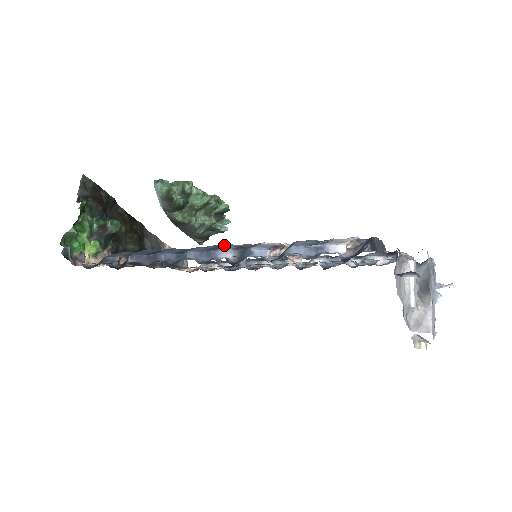
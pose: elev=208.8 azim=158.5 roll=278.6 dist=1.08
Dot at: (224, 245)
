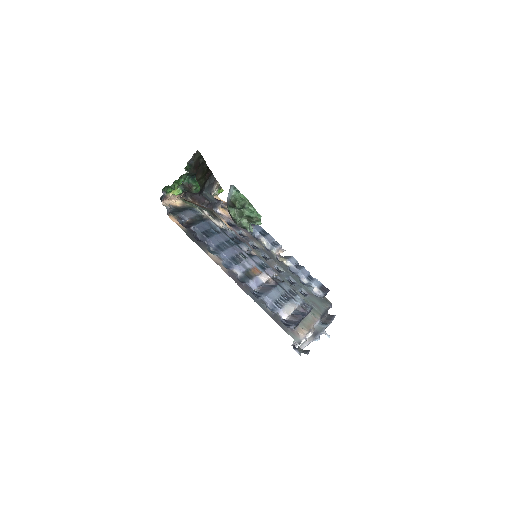
Dot at: (242, 258)
